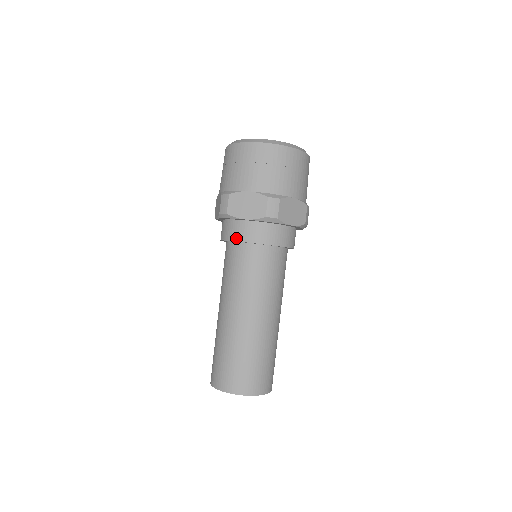
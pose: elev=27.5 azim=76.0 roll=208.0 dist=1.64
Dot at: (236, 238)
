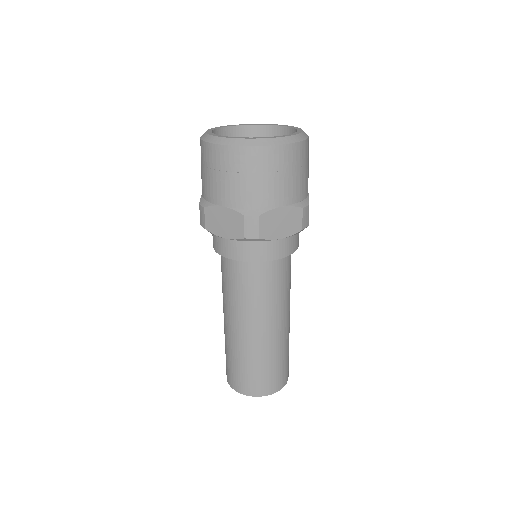
Dot at: (221, 253)
